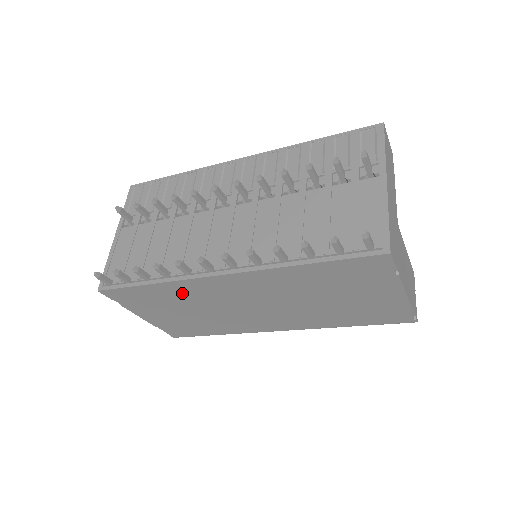
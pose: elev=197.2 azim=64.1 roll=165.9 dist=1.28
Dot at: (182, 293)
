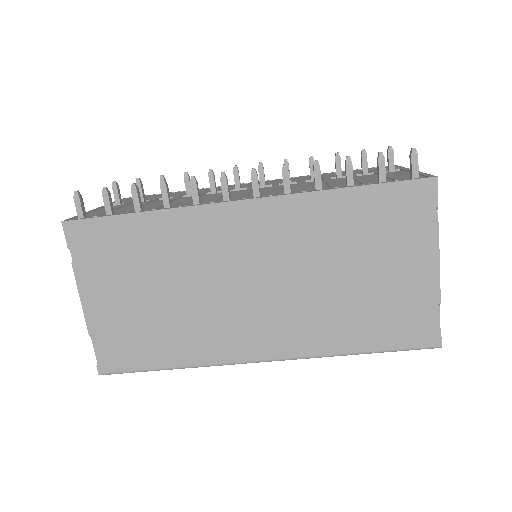
Dot at: (173, 240)
